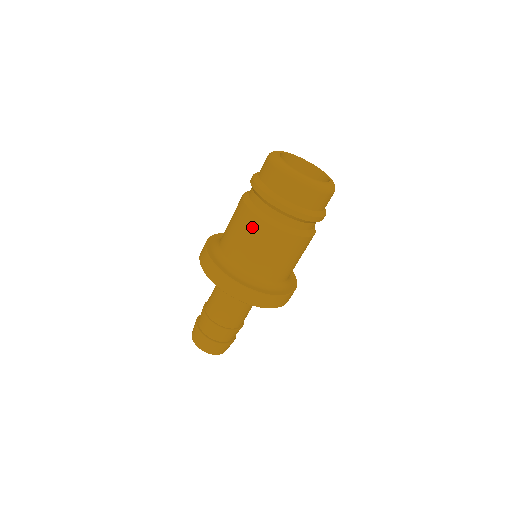
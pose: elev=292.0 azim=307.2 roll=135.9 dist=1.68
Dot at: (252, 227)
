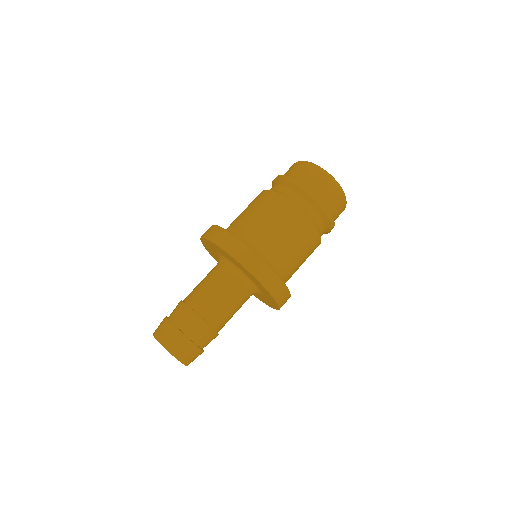
Dot at: (269, 201)
